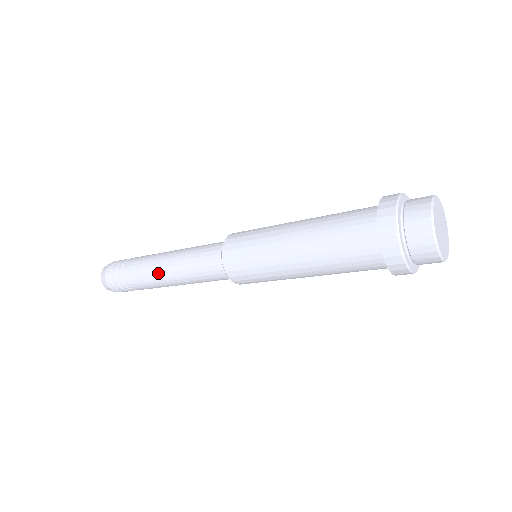
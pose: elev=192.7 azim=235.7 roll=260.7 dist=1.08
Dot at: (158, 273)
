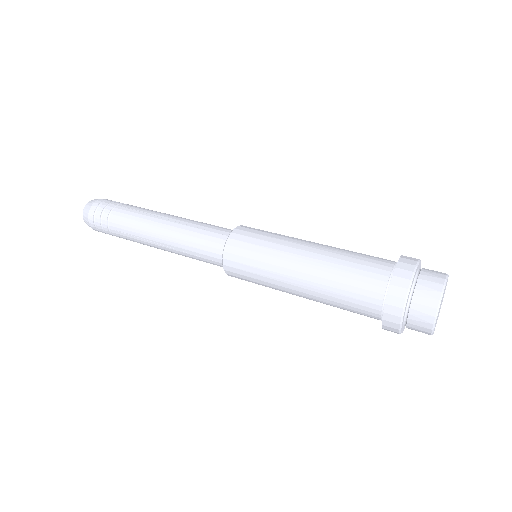
Dot at: (153, 246)
